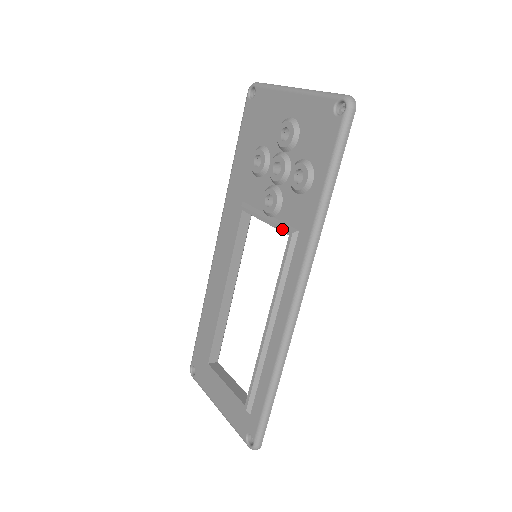
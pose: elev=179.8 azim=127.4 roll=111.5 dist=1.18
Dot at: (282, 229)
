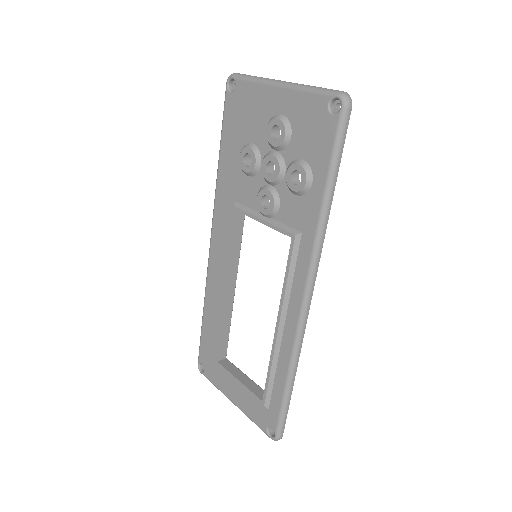
Dot at: (283, 231)
